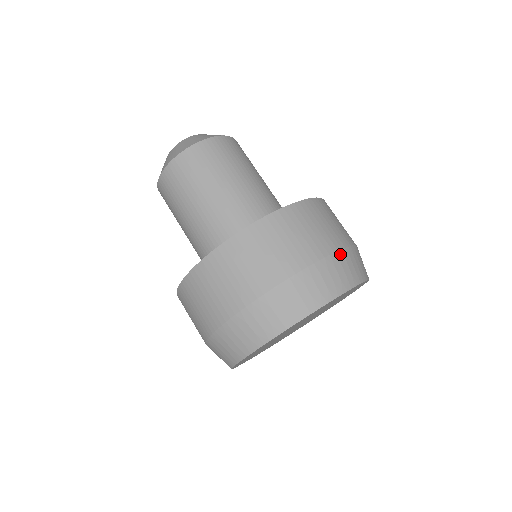
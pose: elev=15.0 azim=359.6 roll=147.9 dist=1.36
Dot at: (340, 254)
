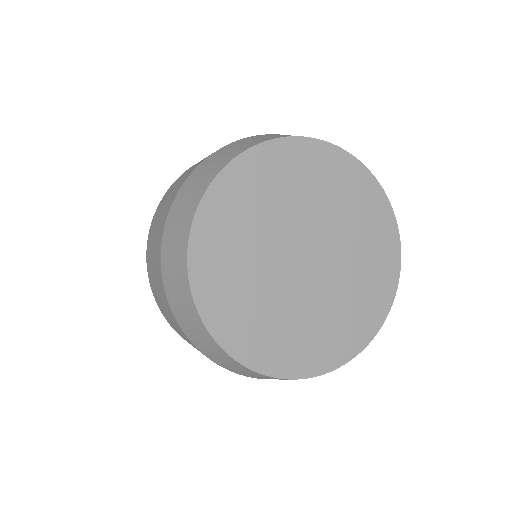
Dot at: (239, 141)
